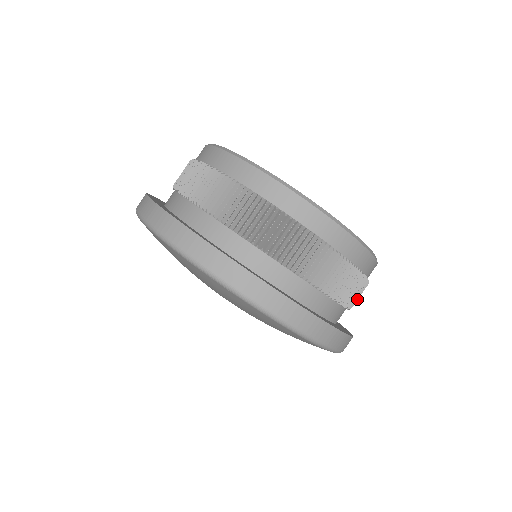
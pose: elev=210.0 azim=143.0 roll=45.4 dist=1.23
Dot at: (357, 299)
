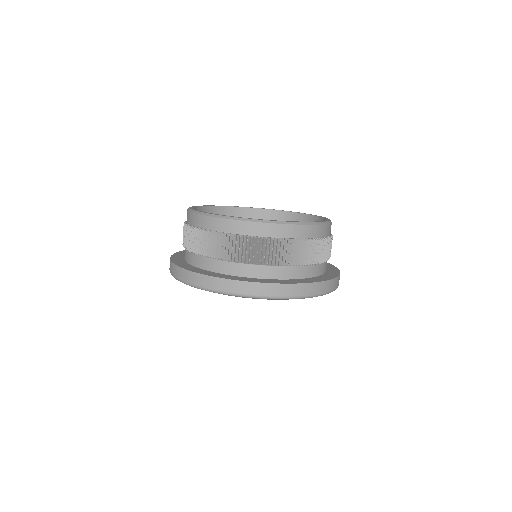
Dot at: (328, 252)
